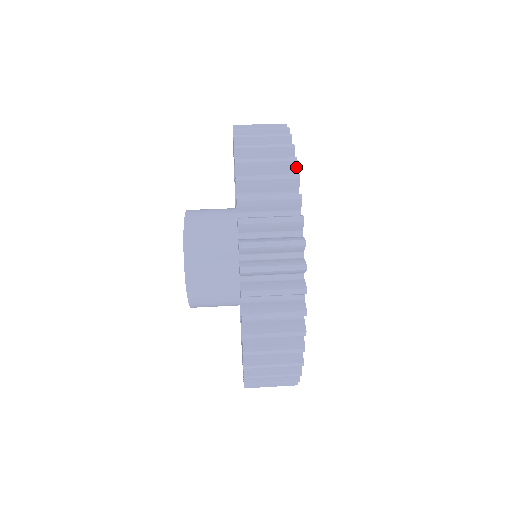
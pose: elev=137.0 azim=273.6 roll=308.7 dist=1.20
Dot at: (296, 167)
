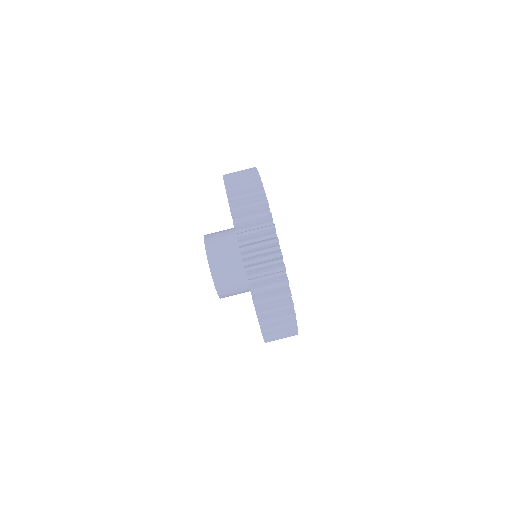
Dot at: (275, 230)
